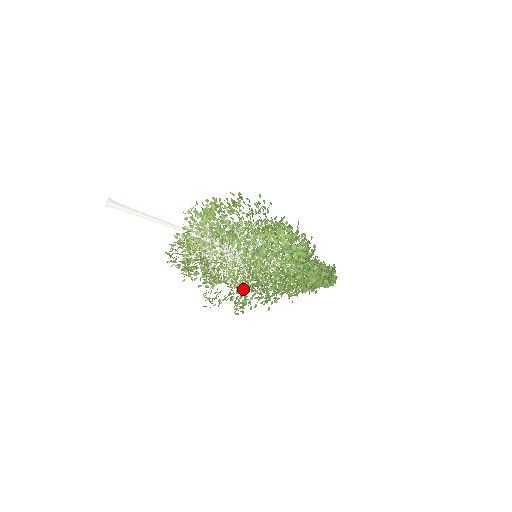
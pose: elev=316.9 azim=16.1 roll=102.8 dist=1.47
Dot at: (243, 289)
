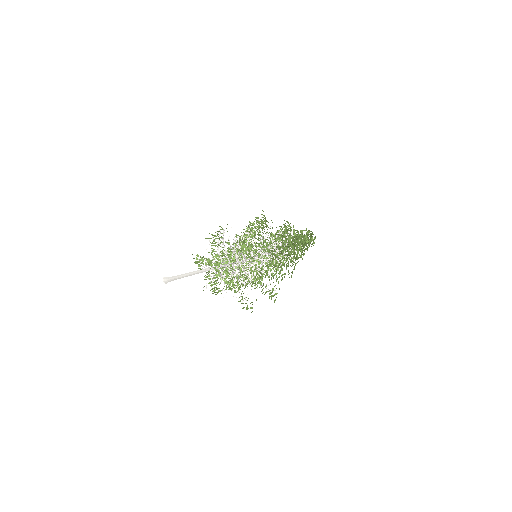
Dot at: (269, 280)
